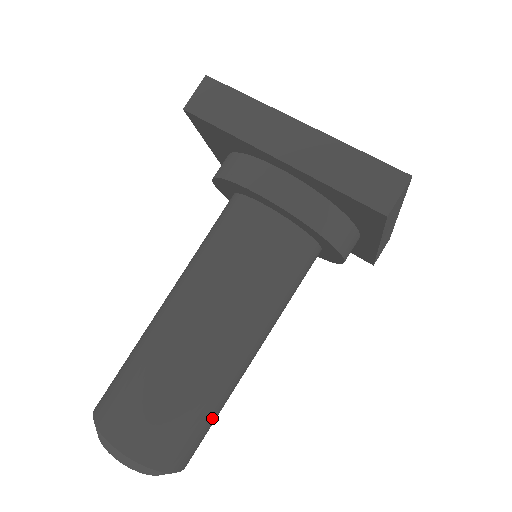
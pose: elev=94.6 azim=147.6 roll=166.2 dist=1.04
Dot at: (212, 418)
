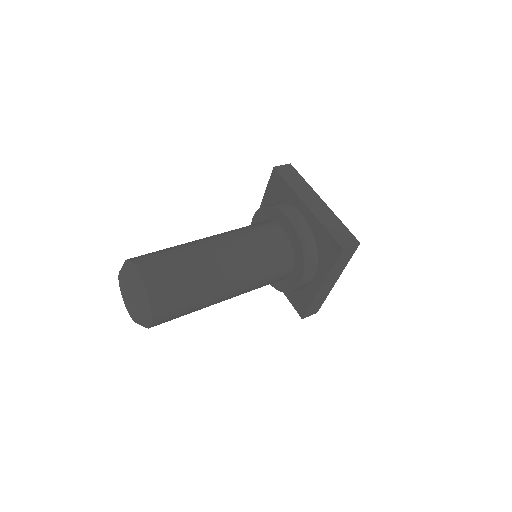
Dot at: (175, 257)
